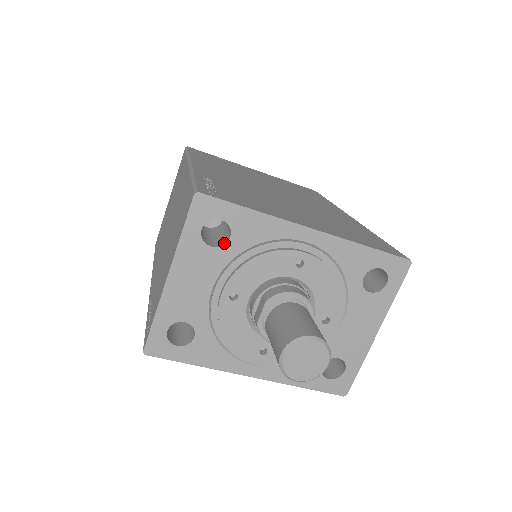
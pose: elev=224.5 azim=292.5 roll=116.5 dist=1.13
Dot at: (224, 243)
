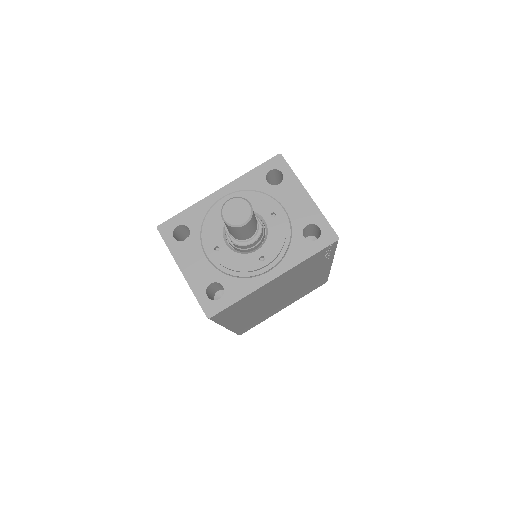
Dot at: (190, 234)
